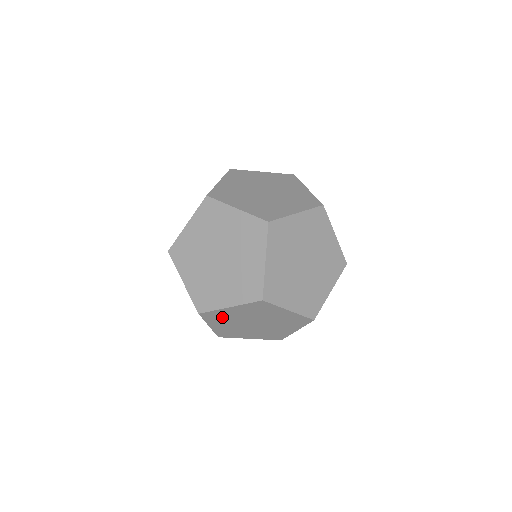
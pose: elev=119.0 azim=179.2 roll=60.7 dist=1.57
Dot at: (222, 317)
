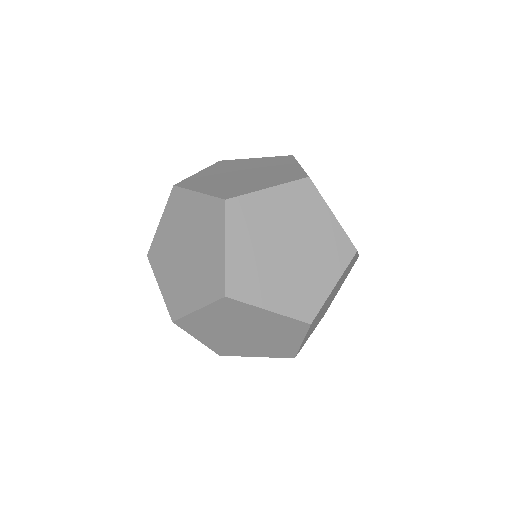
Dot at: occluded
